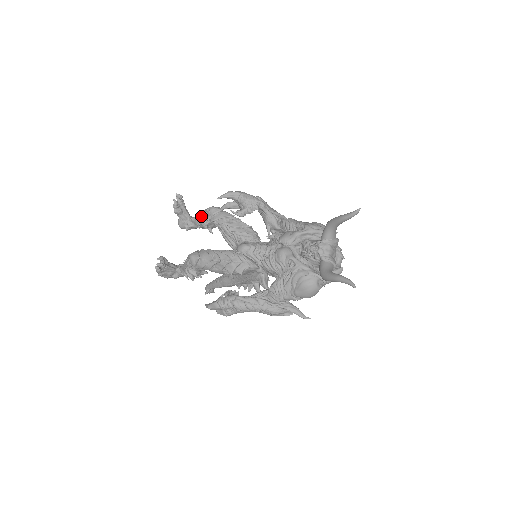
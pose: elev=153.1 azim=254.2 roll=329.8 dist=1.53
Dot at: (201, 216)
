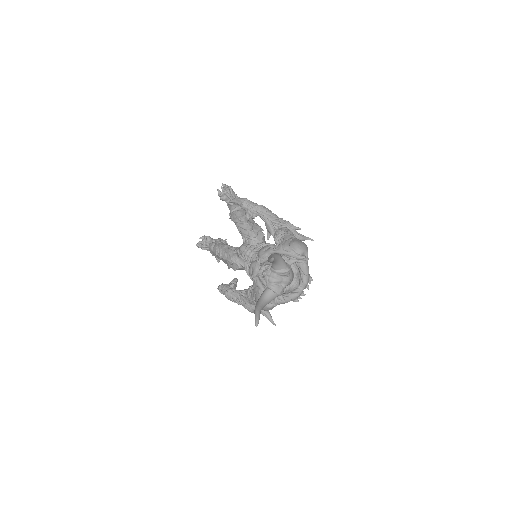
Dot at: occluded
